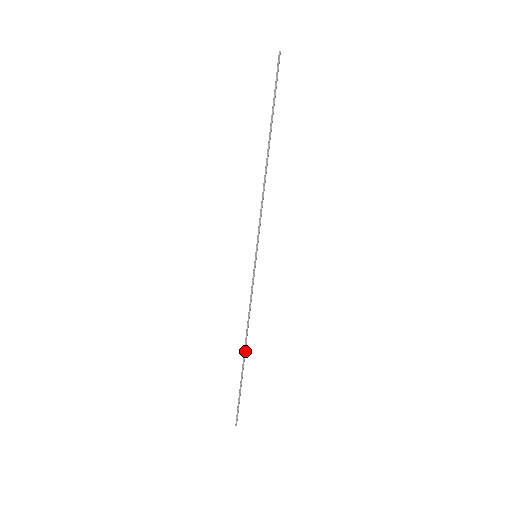
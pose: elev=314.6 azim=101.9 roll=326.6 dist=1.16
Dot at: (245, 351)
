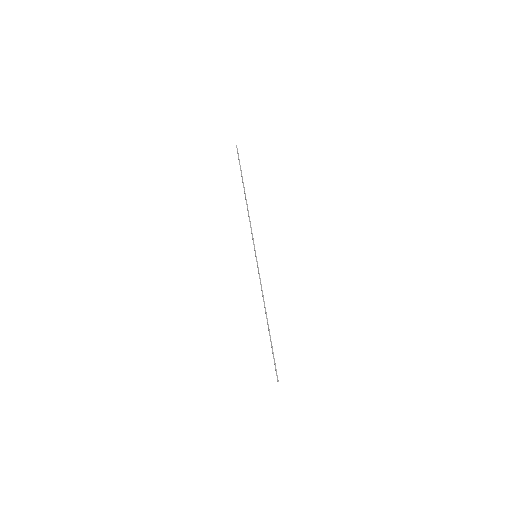
Dot at: occluded
